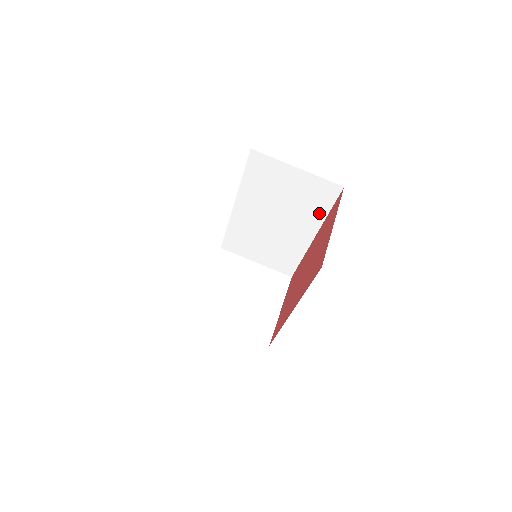
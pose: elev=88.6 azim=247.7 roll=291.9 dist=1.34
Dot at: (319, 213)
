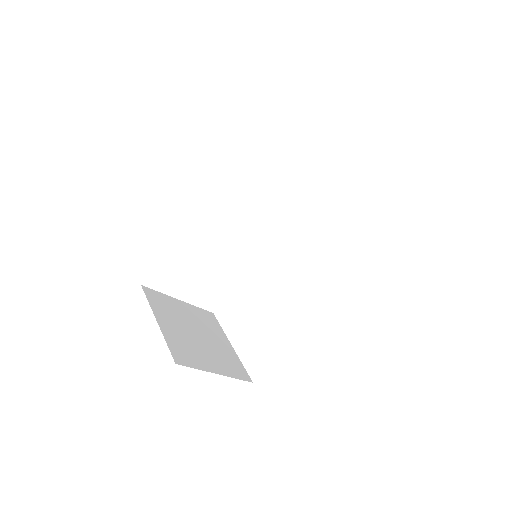
Dot at: (340, 284)
